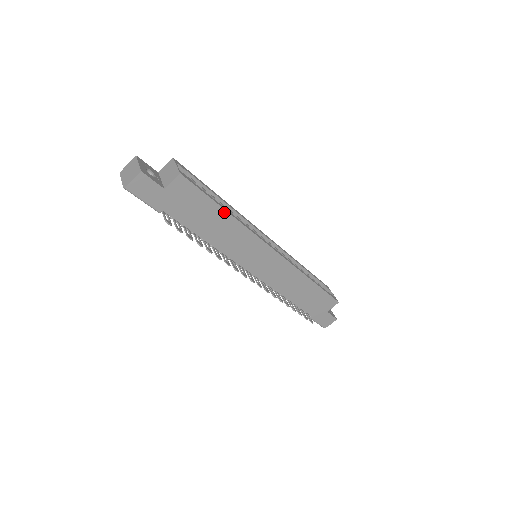
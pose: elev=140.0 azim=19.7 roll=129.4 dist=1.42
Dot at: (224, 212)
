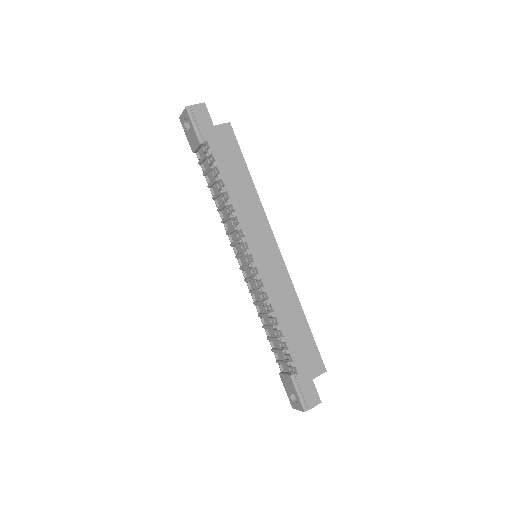
Dot at: (249, 176)
